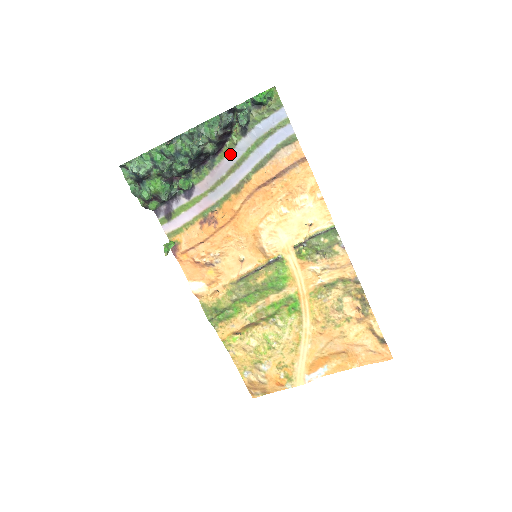
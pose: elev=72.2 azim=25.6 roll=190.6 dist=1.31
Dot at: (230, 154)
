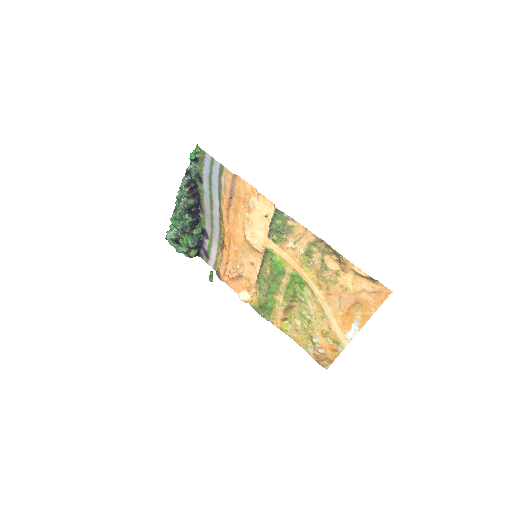
Dot at: (205, 198)
